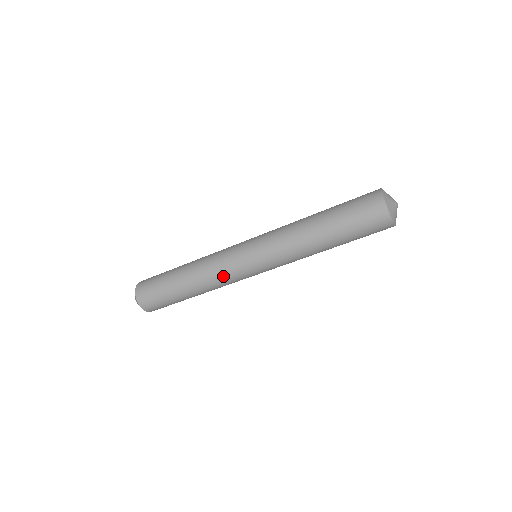
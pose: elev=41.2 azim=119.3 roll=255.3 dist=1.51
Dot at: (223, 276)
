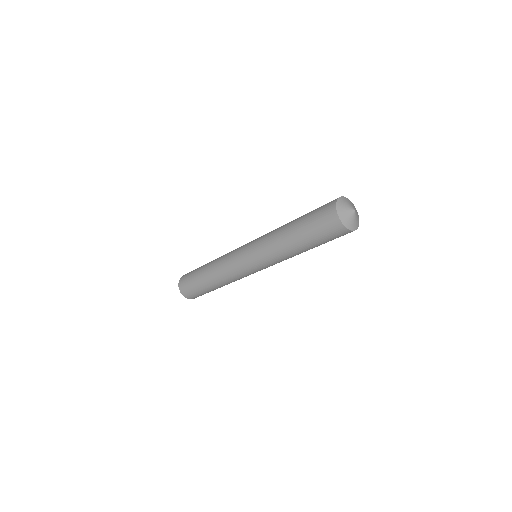
Dot at: (236, 277)
